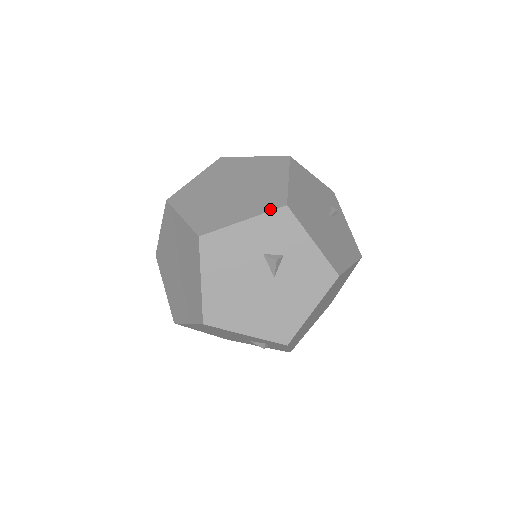
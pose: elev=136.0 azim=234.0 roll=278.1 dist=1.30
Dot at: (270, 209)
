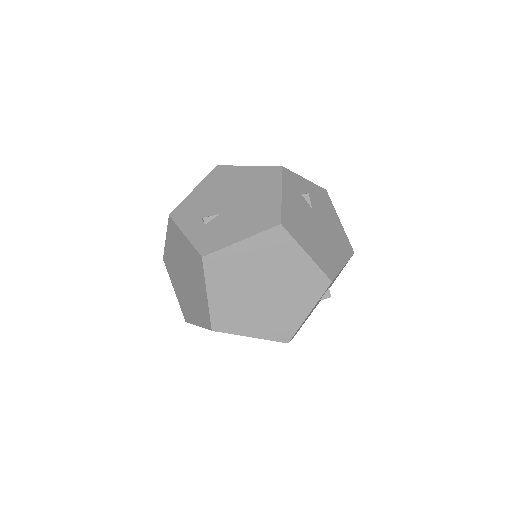
Dot at: (322, 293)
